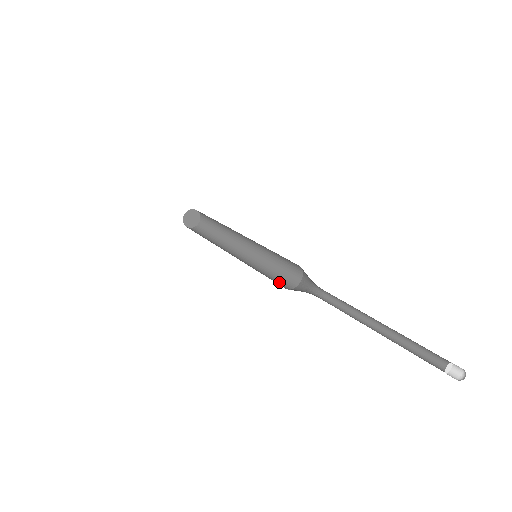
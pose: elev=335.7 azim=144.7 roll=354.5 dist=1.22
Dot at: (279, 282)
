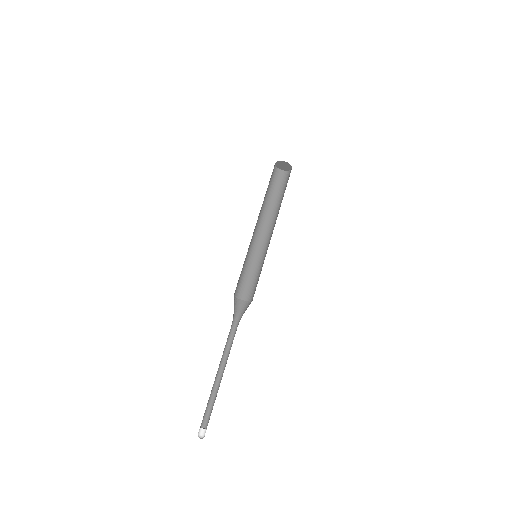
Dot at: (244, 287)
